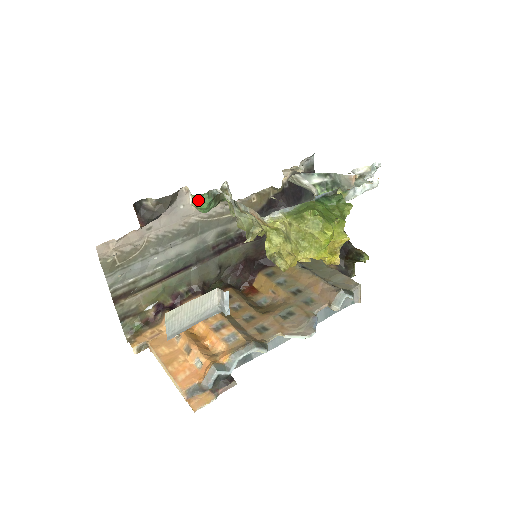
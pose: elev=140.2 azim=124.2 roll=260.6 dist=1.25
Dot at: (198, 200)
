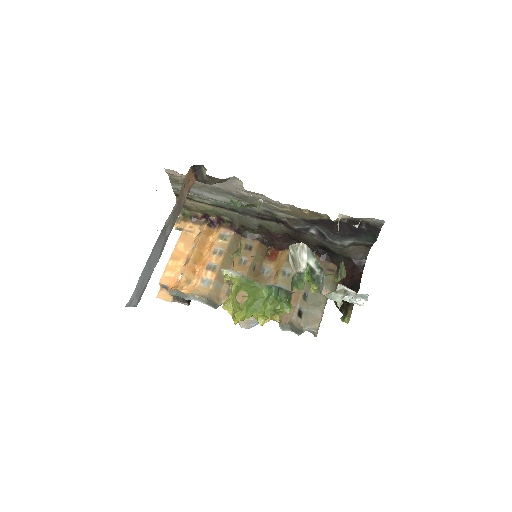
Dot at: (230, 199)
